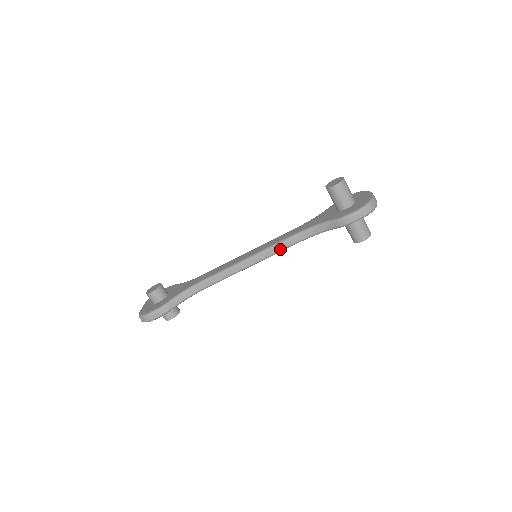
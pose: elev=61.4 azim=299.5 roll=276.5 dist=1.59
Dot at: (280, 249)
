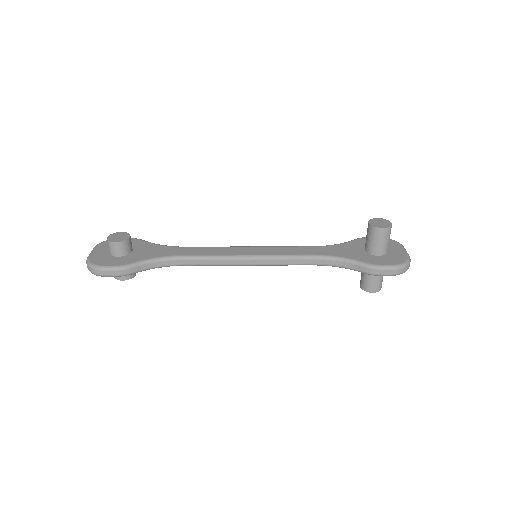
Dot at: (288, 263)
